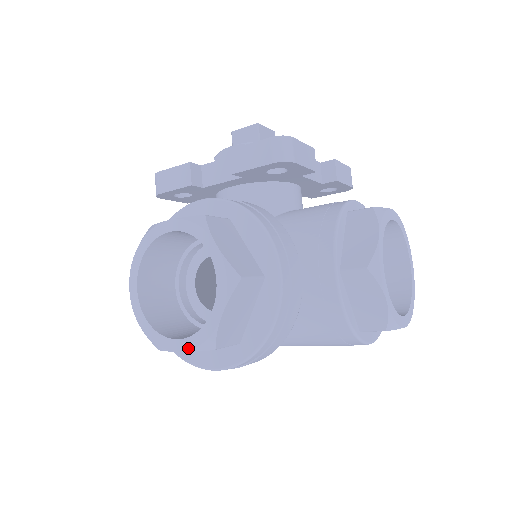
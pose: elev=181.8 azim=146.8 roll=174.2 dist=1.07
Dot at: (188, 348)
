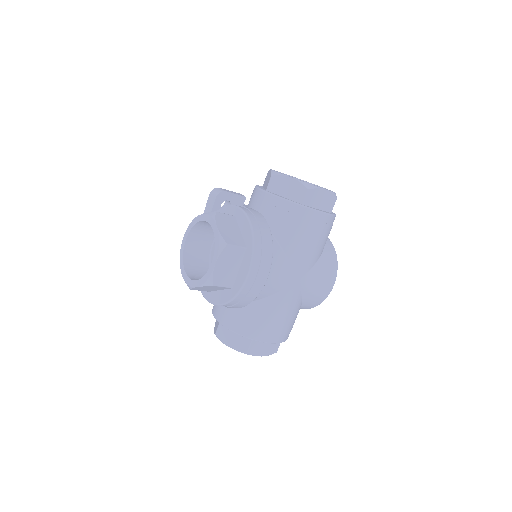
Dot at: (216, 257)
